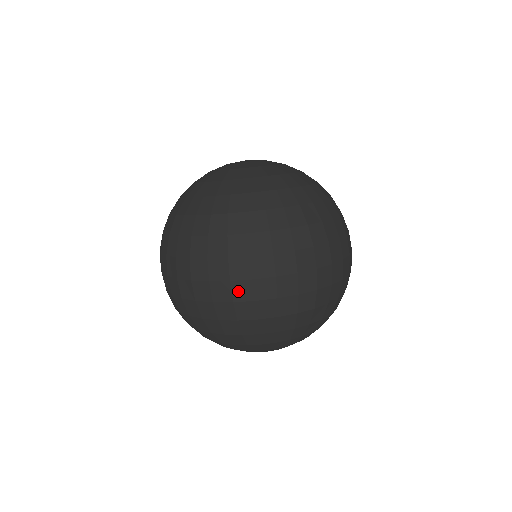
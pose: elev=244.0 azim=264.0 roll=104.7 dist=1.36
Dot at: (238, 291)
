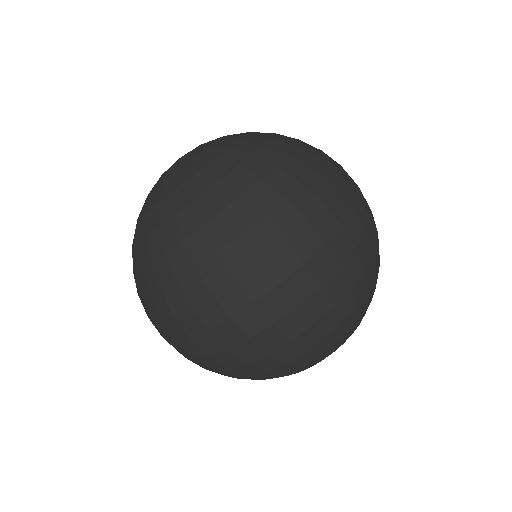
Dot at: (189, 349)
